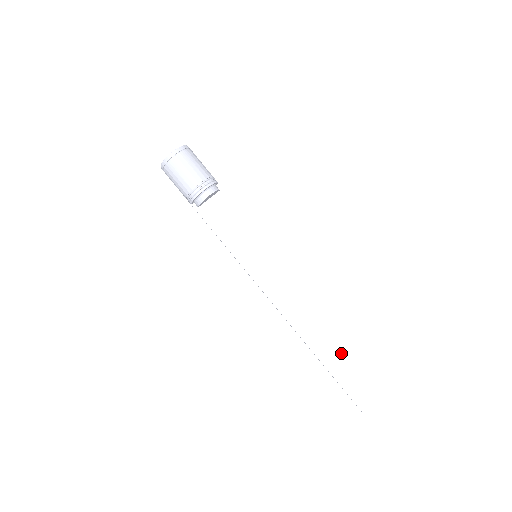
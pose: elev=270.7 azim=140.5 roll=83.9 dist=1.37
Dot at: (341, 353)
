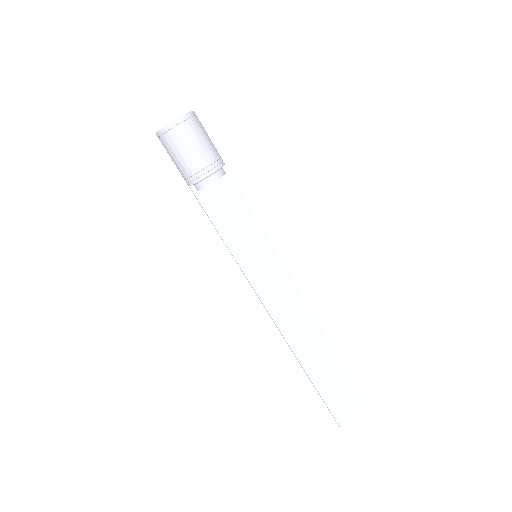
Dot at: (327, 365)
